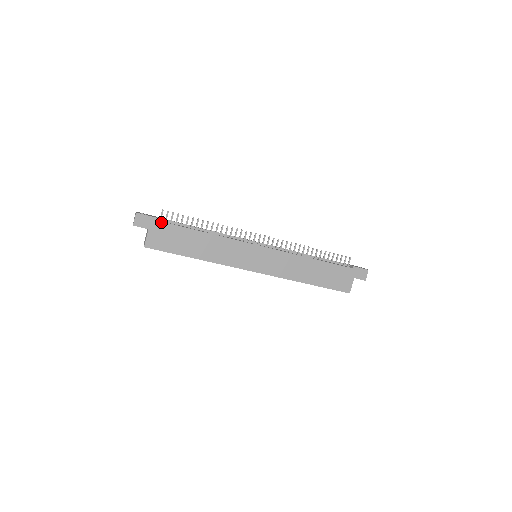
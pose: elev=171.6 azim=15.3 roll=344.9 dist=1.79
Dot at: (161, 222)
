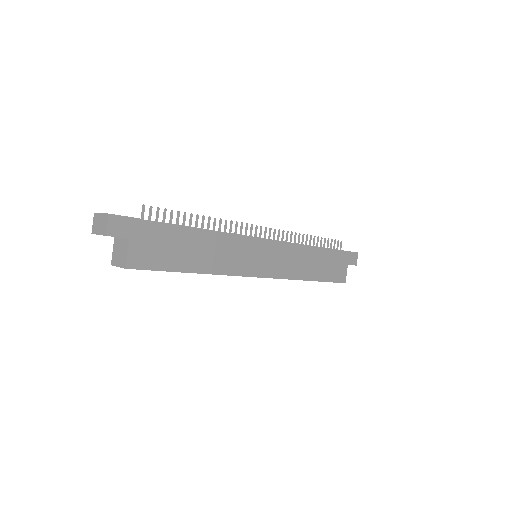
Dot at: (146, 225)
